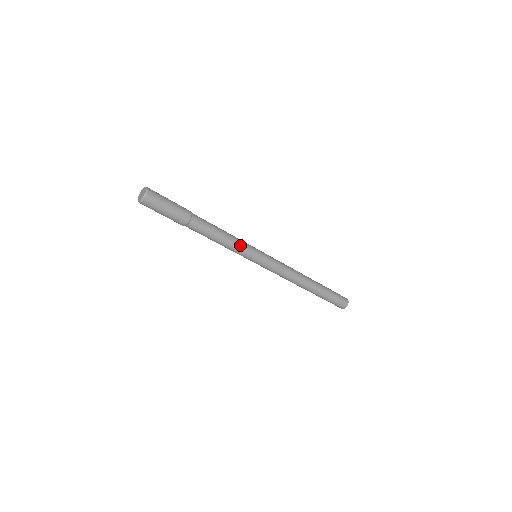
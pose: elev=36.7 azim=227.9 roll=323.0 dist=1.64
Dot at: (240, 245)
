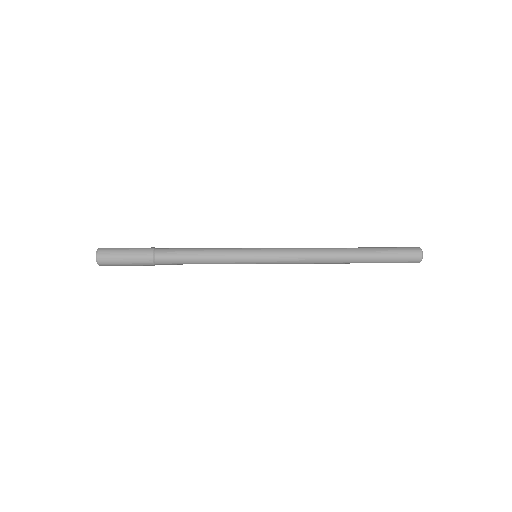
Dot at: (225, 263)
